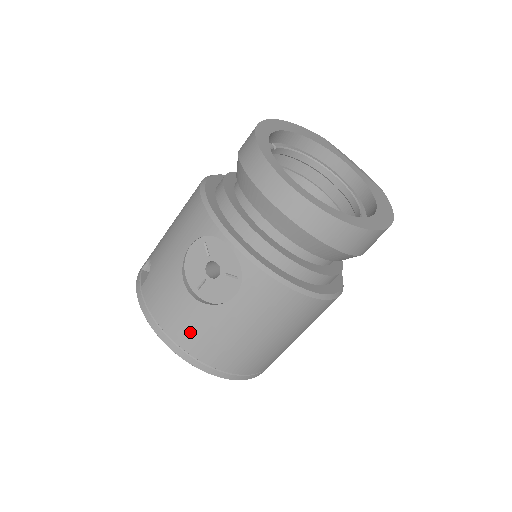
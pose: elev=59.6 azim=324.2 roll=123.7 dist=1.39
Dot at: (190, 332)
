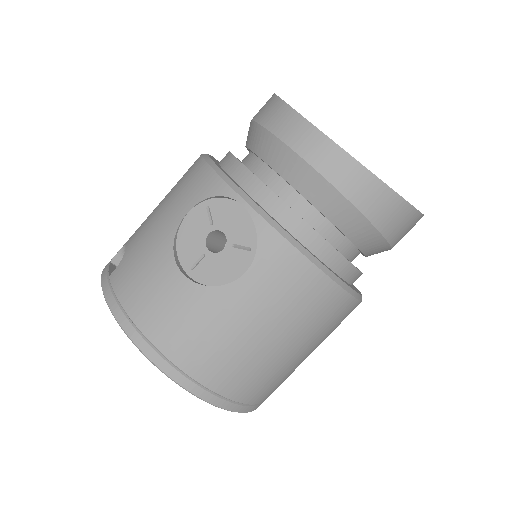
Dot at: (175, 327)
